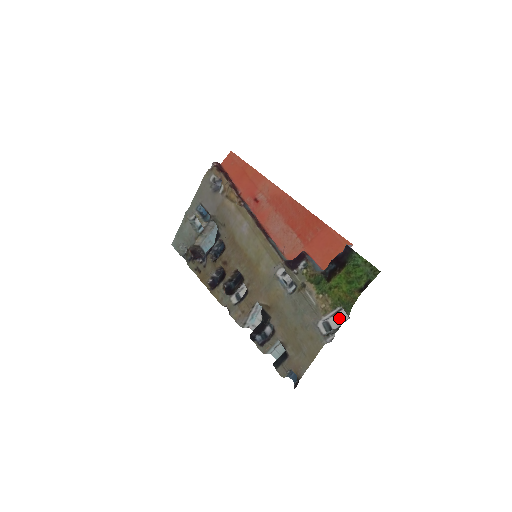
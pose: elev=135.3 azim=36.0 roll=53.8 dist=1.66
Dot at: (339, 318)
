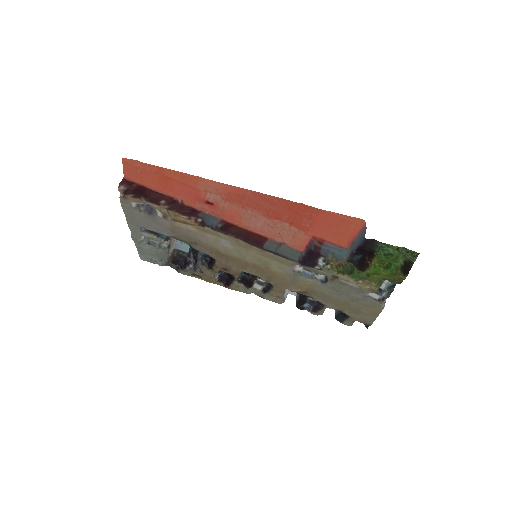
Dot at: occluded
